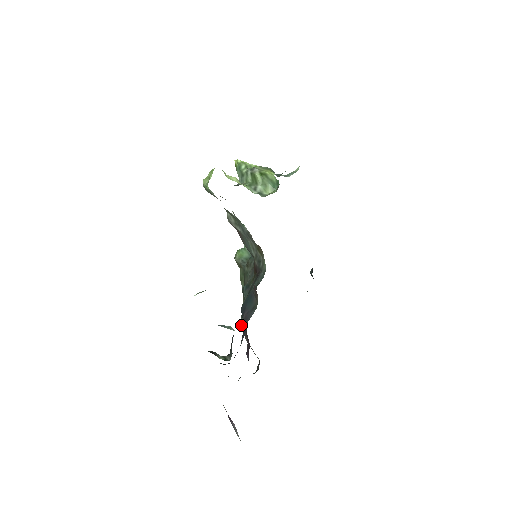
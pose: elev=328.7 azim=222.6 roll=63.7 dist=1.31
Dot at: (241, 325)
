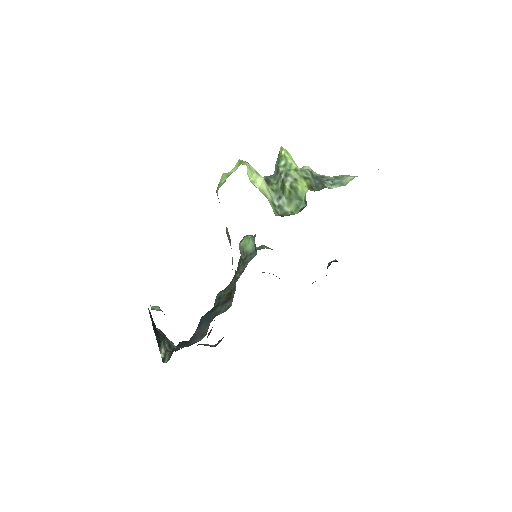
Dot at: occluded
